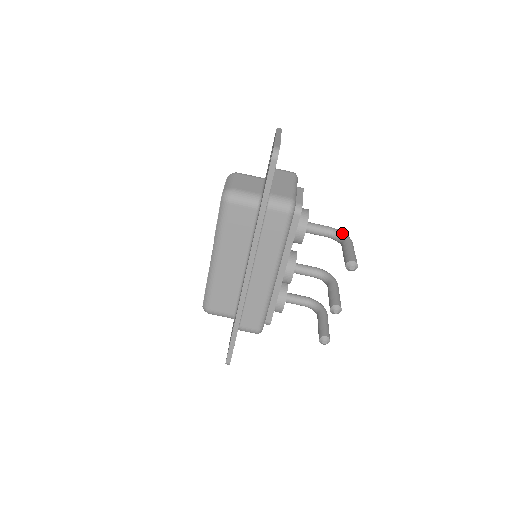
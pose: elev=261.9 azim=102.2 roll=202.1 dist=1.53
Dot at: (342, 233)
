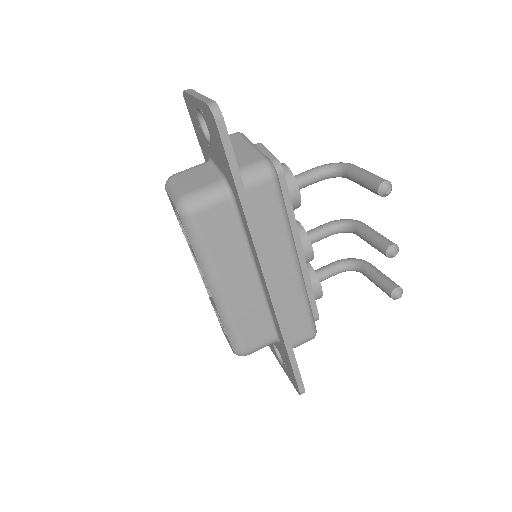
Dot at: (336, 164)
